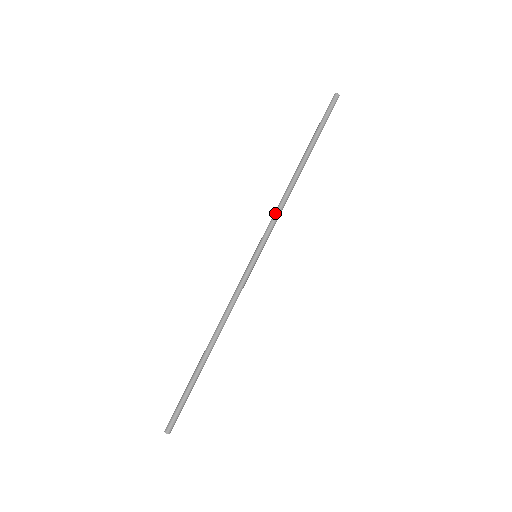
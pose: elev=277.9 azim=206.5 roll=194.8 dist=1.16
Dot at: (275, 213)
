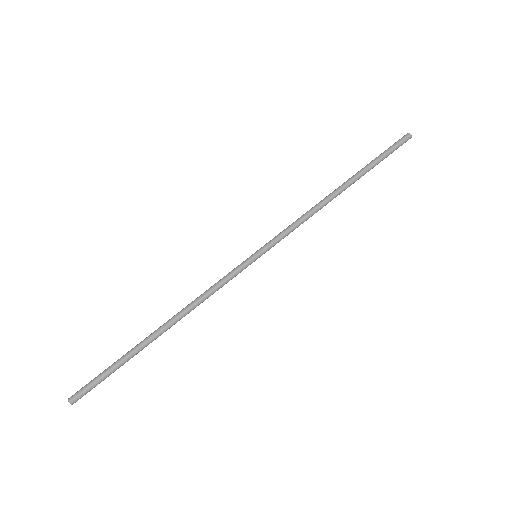
Dot at: (295, 221)
